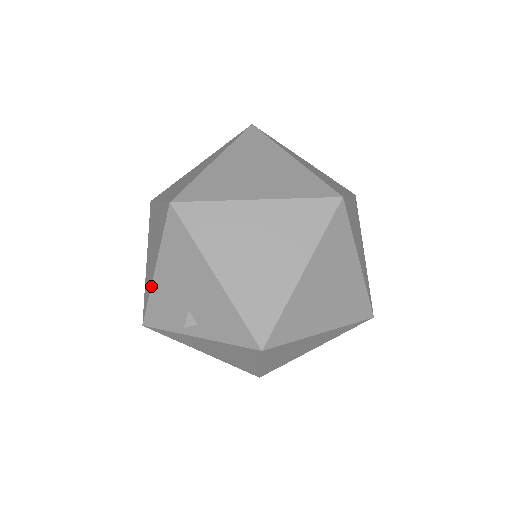
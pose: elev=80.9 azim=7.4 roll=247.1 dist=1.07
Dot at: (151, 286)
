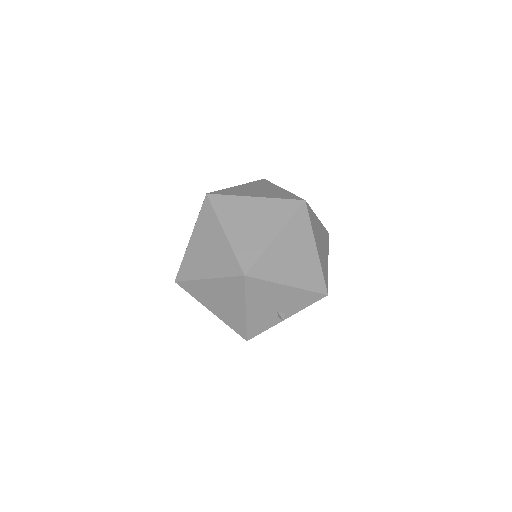
Dot at: (246, 320)
